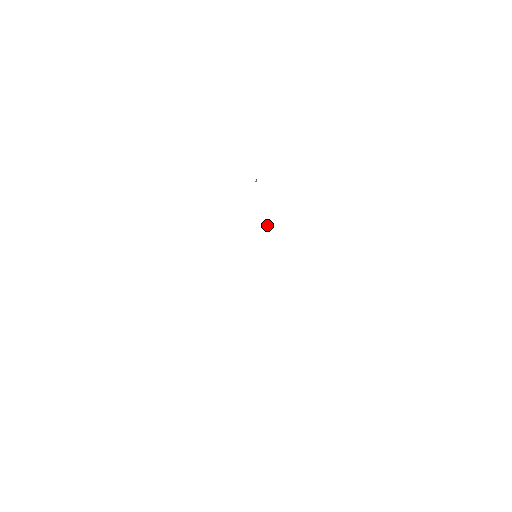
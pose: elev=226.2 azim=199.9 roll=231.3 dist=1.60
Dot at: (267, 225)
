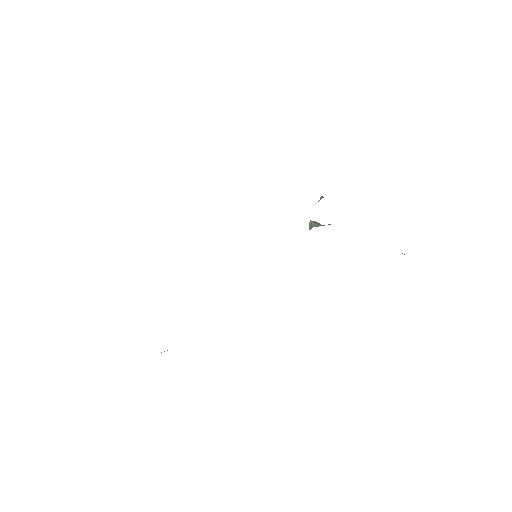
Dot at: (309, 223)
